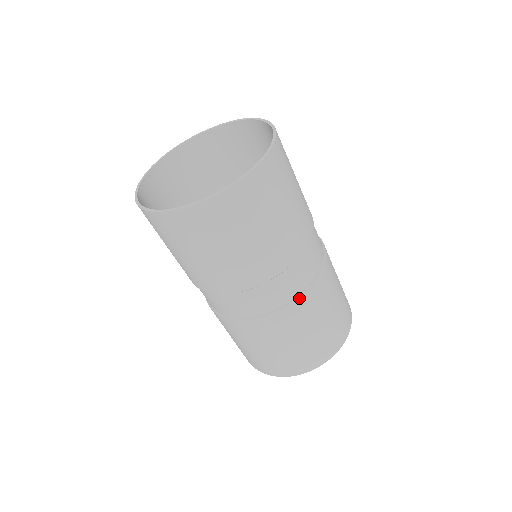
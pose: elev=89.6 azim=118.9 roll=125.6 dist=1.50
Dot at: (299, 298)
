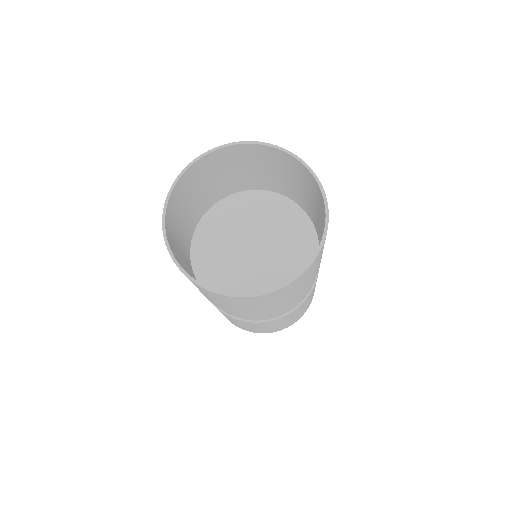
Dot at: (282, 317)
